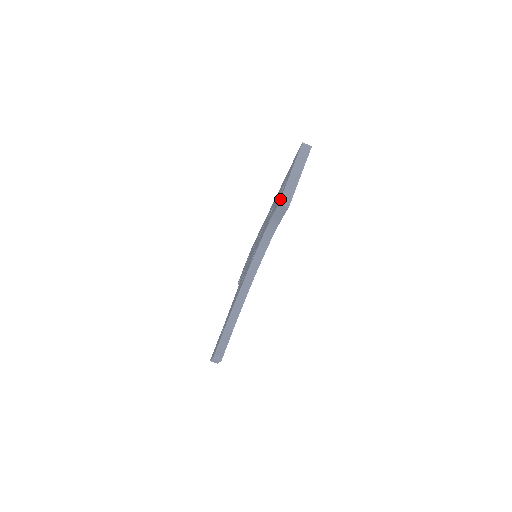
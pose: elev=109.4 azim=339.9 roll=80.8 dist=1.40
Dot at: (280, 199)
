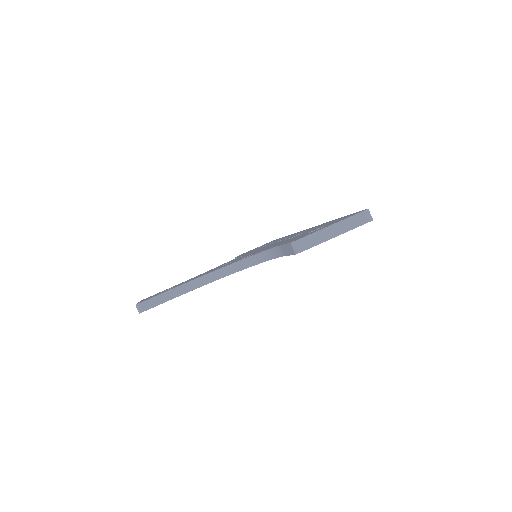
Dot at: (295, 240)
